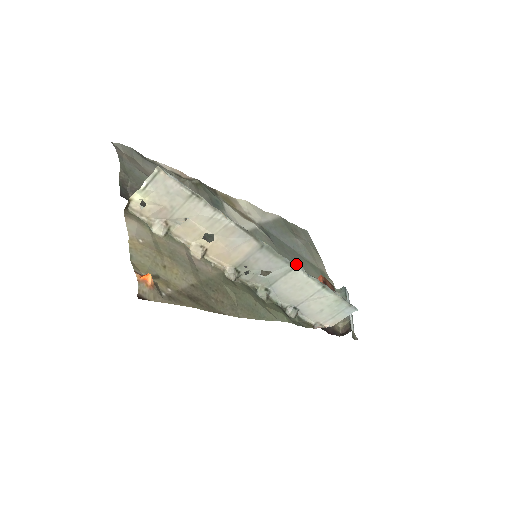
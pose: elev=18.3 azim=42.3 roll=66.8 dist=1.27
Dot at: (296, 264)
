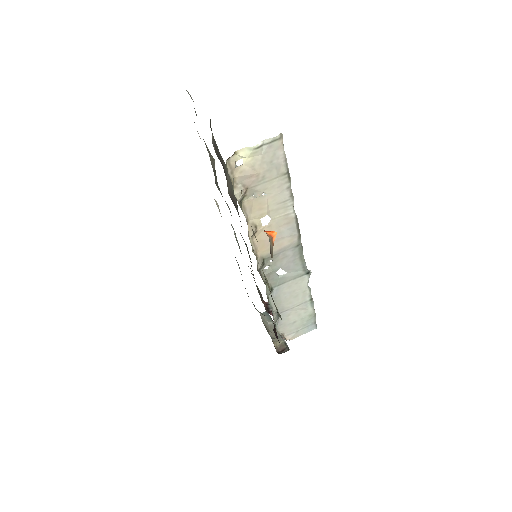
Dot at: (308, 271)
